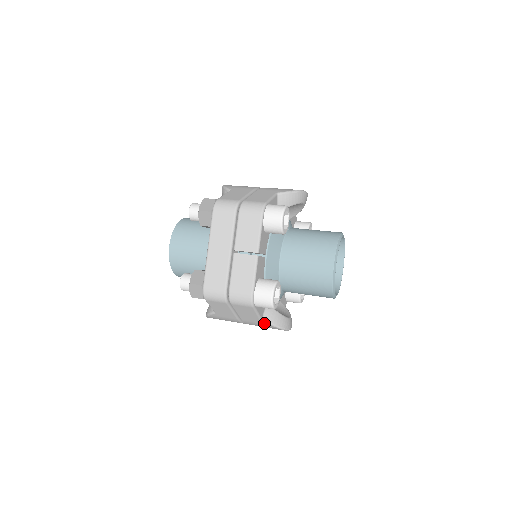
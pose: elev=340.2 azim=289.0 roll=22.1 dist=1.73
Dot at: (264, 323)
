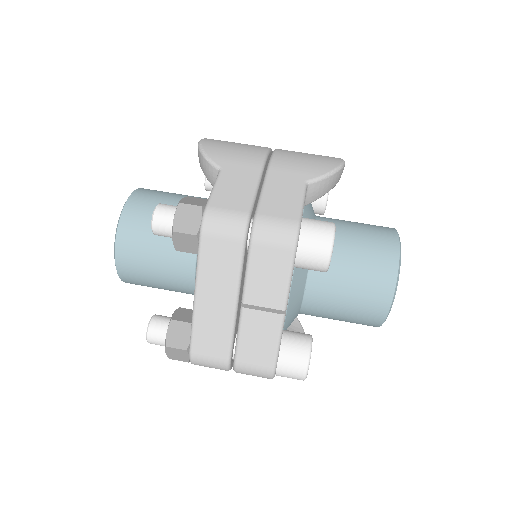
Dot at: occluded
